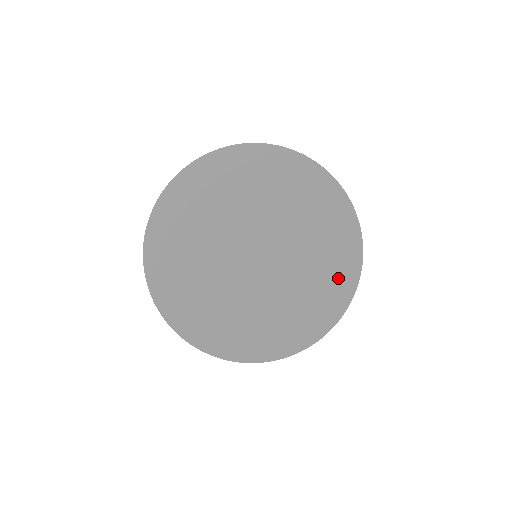
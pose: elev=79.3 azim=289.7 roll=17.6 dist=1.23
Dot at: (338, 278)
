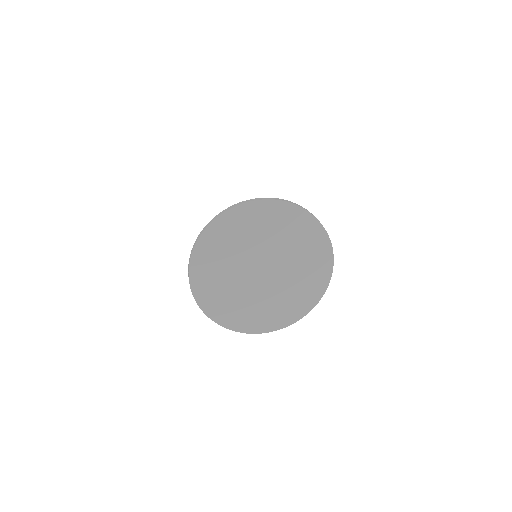
Dot at: (315, 287)
